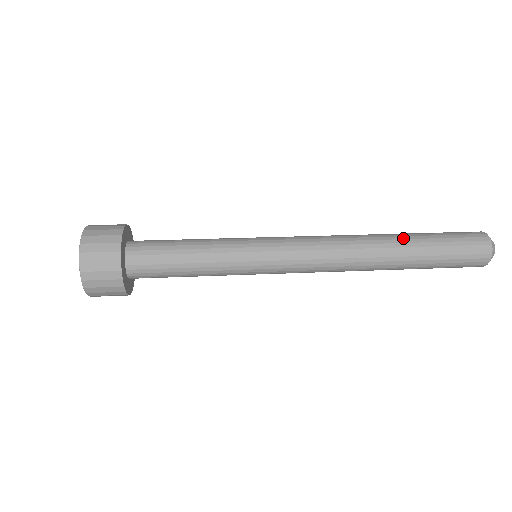
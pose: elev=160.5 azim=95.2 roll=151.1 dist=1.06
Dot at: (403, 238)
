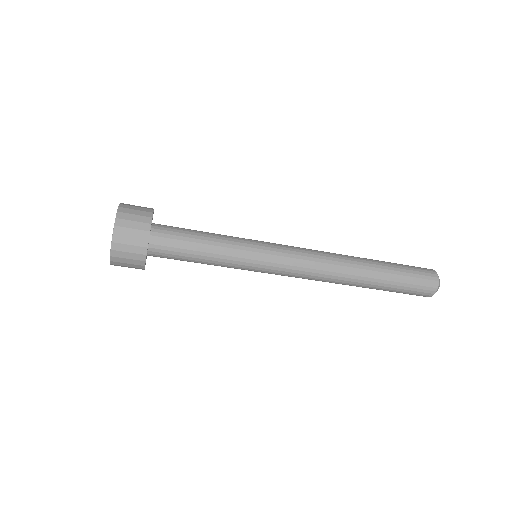
Dot at: occluded
